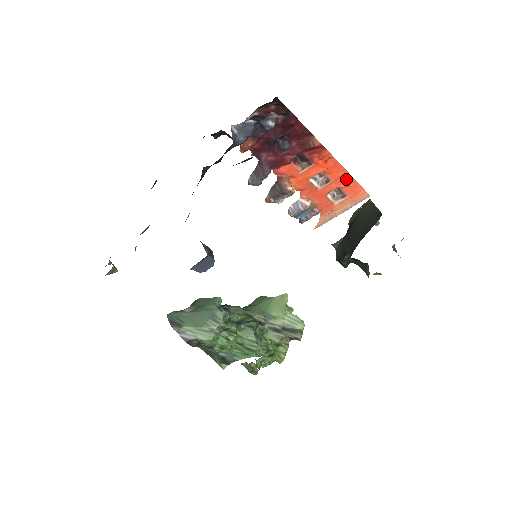
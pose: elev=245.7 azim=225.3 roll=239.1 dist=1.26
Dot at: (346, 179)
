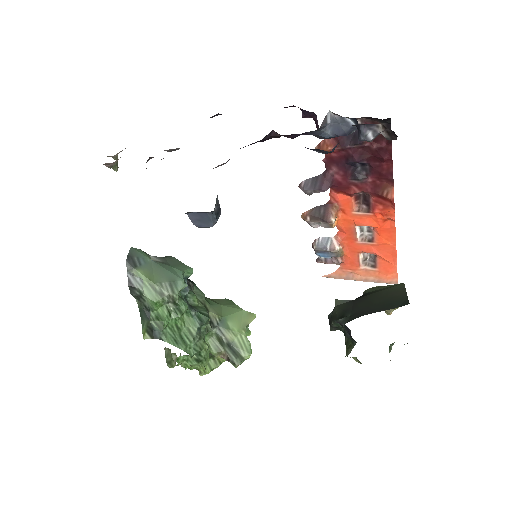
Dot at: (389, 251)
